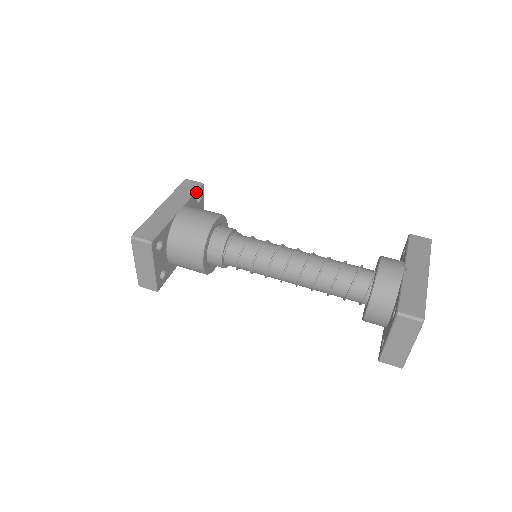
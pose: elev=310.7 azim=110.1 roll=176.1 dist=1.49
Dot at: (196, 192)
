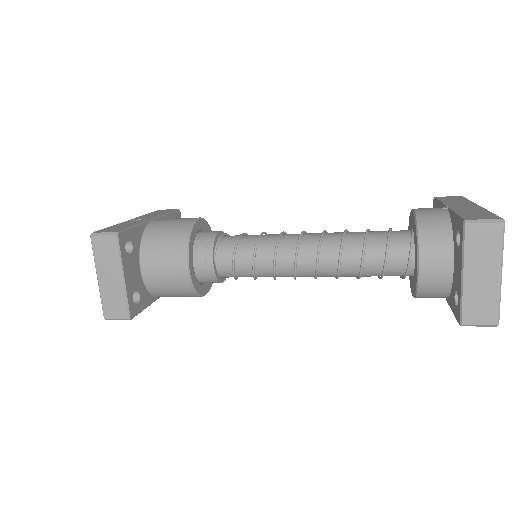
Dot at: (172, 214)
